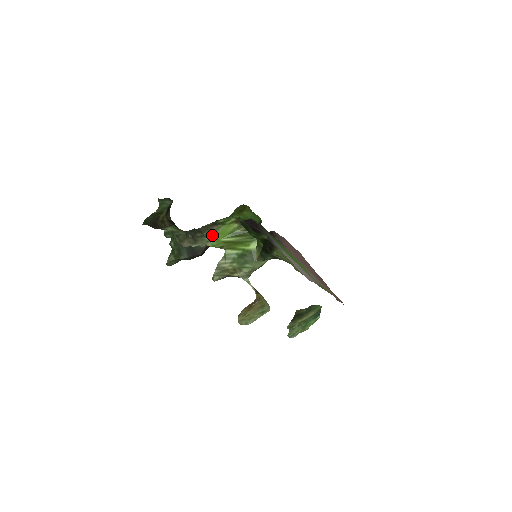
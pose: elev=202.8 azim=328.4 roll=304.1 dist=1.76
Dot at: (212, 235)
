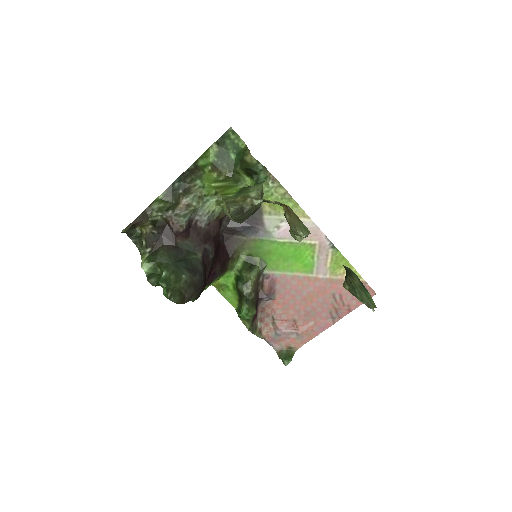
Dot at: (201, 179)
